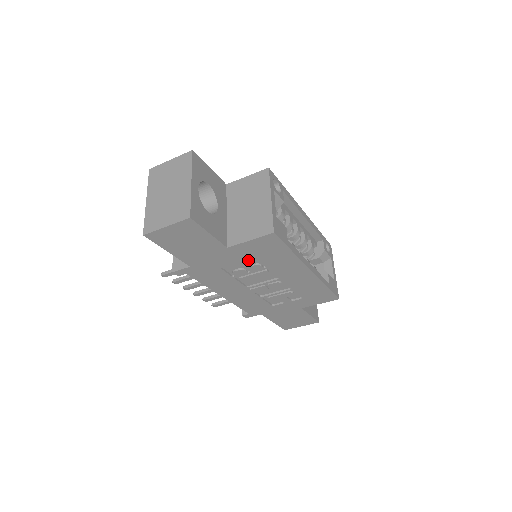
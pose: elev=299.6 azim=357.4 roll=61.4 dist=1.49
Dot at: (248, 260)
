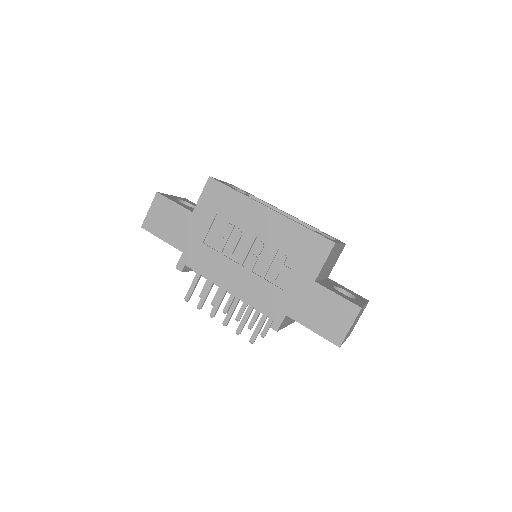
Dot at: (217, 223)
